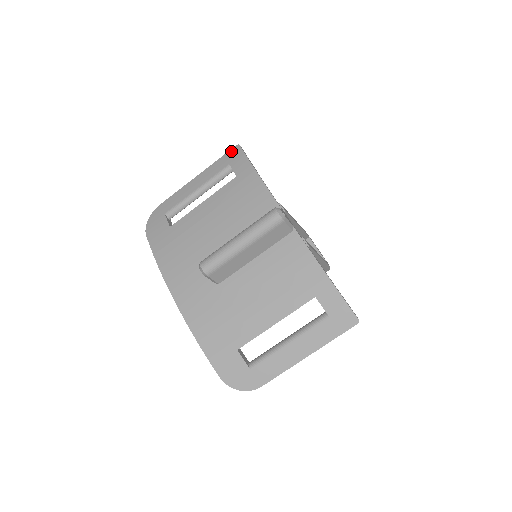
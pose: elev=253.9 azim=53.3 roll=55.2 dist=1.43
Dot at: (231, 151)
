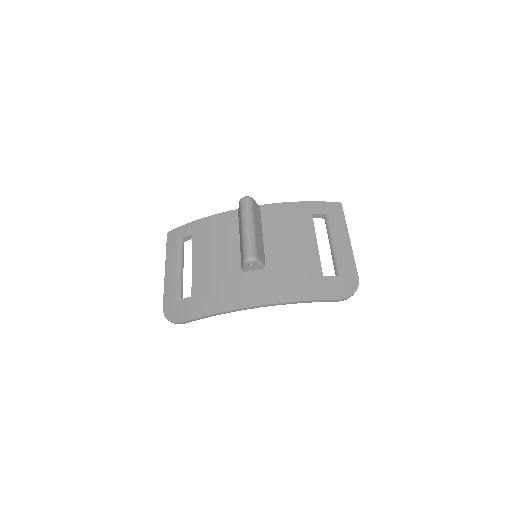
Dot at: (168, 238)
